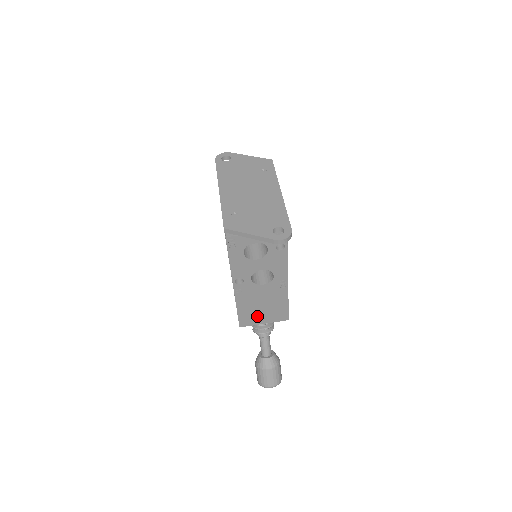
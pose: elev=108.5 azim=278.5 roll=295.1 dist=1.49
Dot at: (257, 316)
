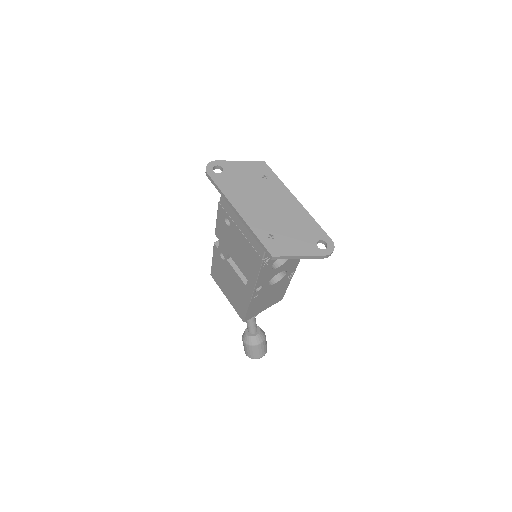
Dot at: (260, 308)
